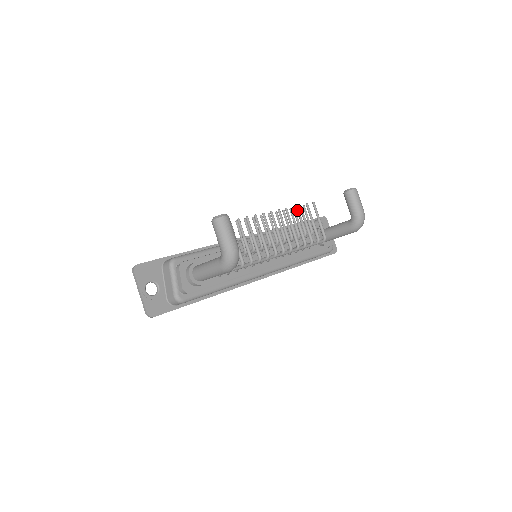
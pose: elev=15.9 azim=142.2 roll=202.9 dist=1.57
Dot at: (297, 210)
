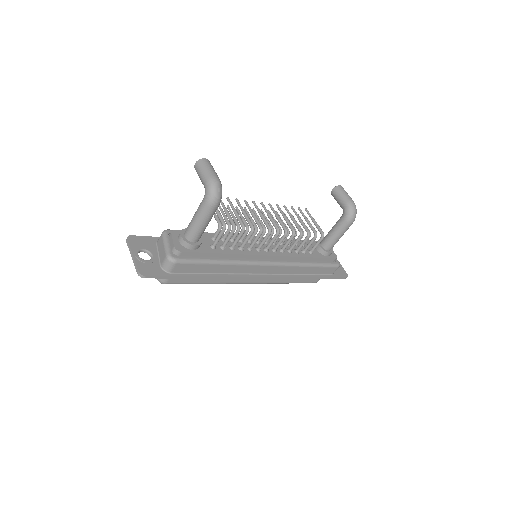
Dot at: occluded
